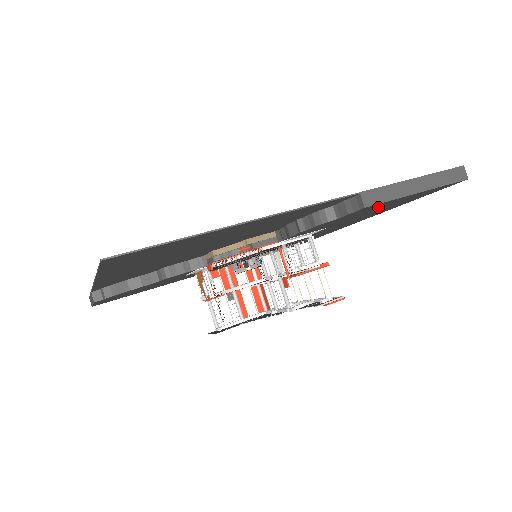
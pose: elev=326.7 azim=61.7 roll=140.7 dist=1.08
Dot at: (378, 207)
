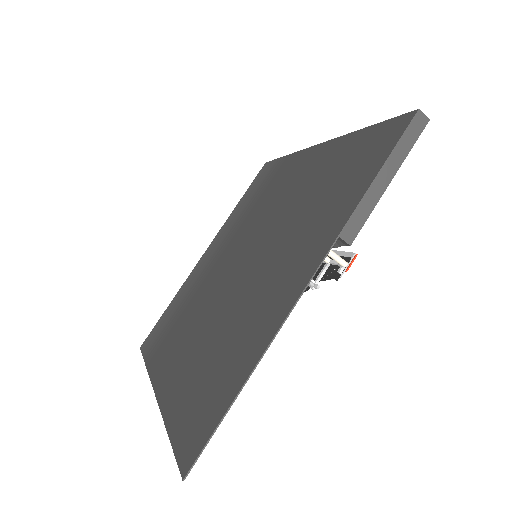
Dot at: occluded
